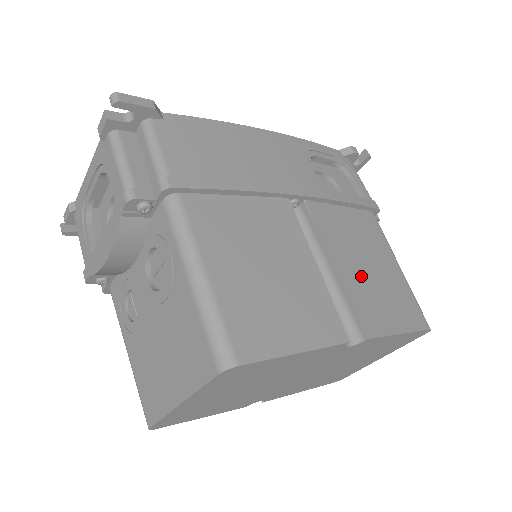
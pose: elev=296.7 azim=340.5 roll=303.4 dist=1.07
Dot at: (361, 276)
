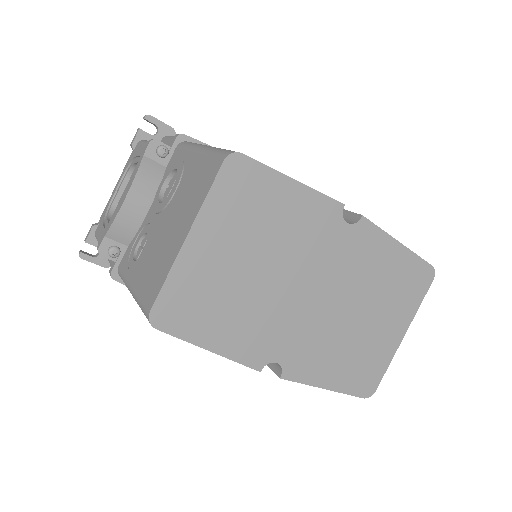
Dot at: occluded
